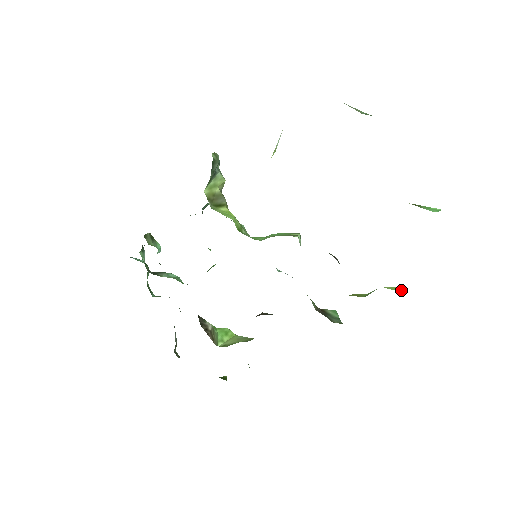
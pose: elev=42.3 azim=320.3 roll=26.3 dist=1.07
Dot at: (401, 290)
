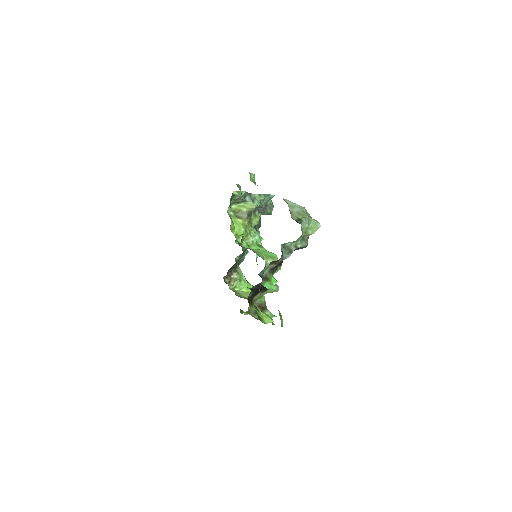
Dot at: (269, 321)
